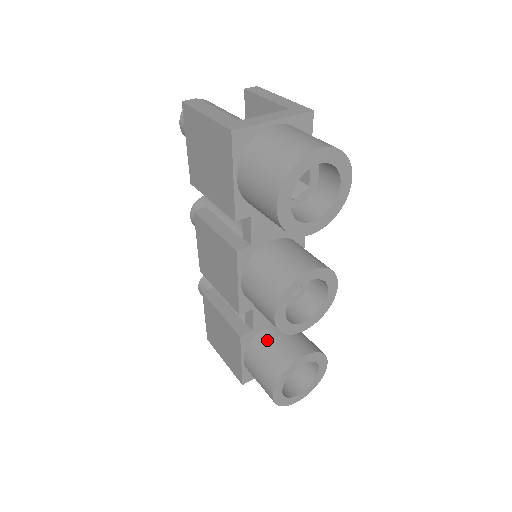
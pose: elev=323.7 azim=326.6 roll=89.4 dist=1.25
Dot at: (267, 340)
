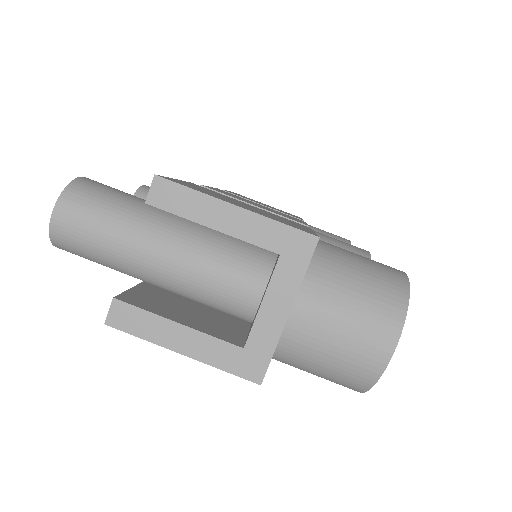
Dot at: occluded
